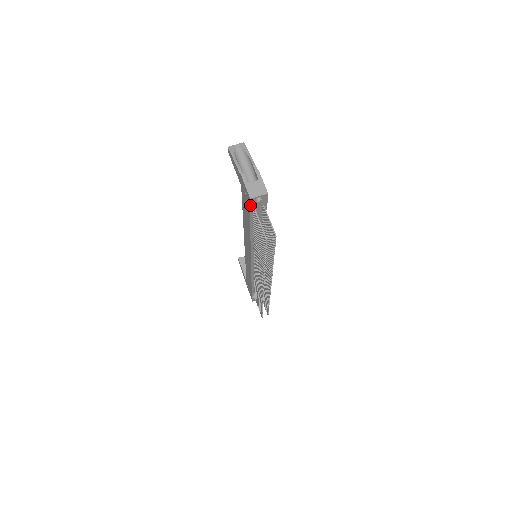
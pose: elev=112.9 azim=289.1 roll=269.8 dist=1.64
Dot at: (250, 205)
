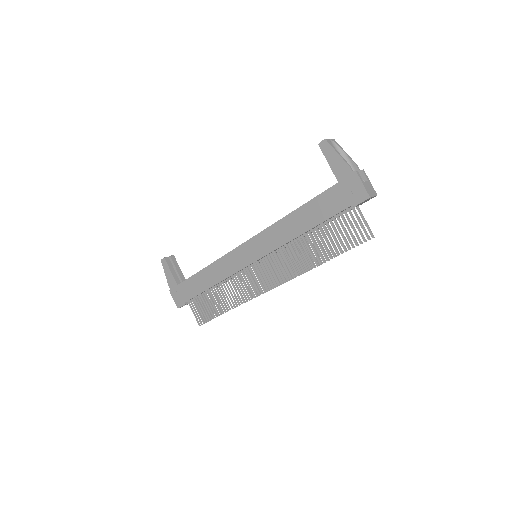
Dot at: (359, 203)
